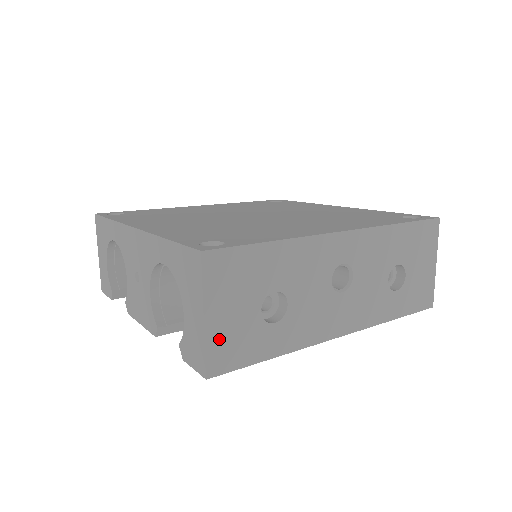
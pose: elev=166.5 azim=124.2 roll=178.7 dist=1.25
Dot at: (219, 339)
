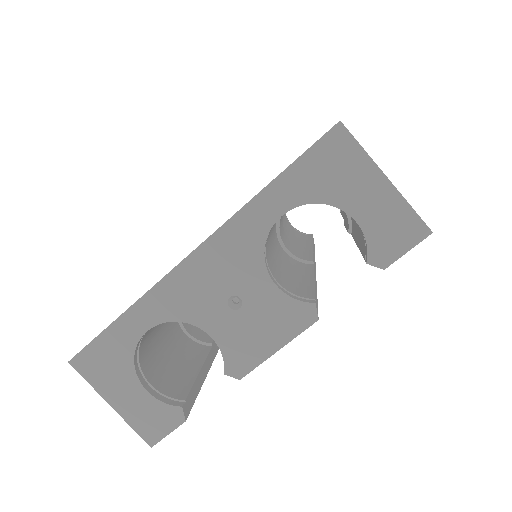
Dot at: occluded
